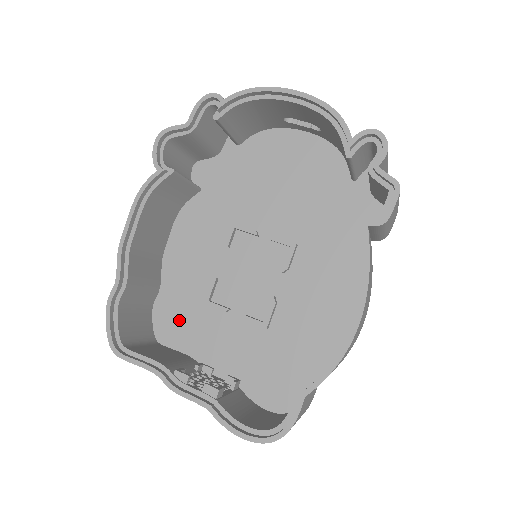
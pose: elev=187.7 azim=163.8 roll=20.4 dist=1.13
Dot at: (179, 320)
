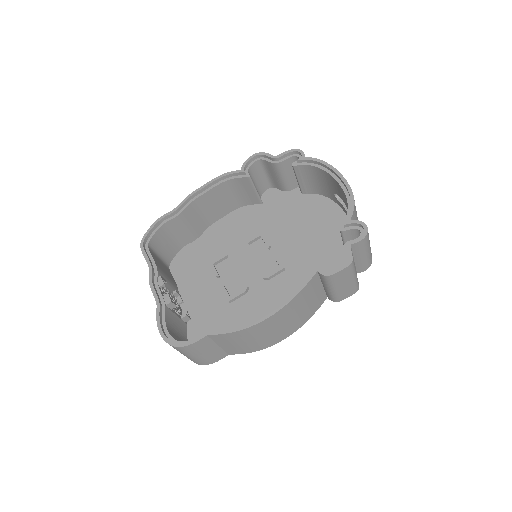
Dot at: (190, 264)
